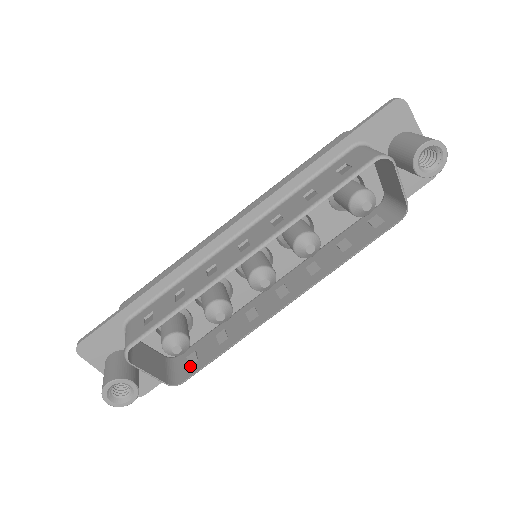
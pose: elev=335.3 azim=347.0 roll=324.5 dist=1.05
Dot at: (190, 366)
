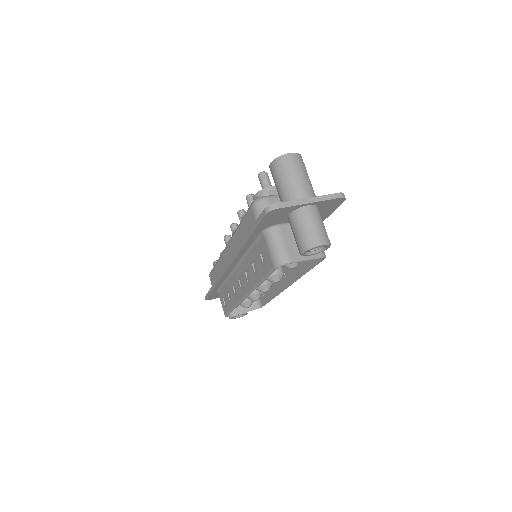
Dot at: (262, 298)
